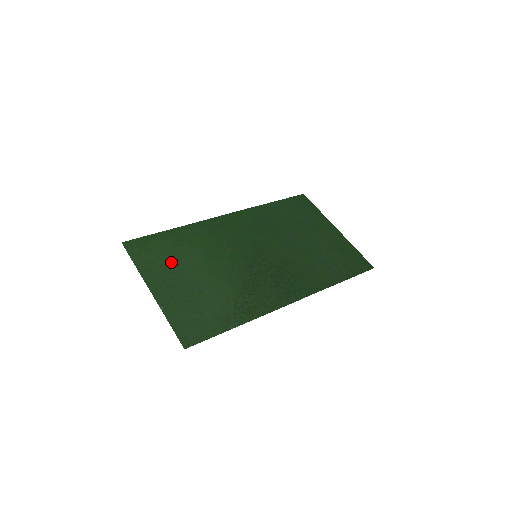
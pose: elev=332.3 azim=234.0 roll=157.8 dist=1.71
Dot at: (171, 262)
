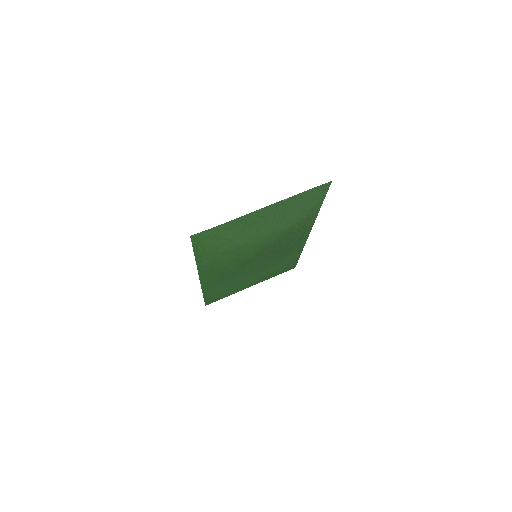
Dot at: (236, 234)
